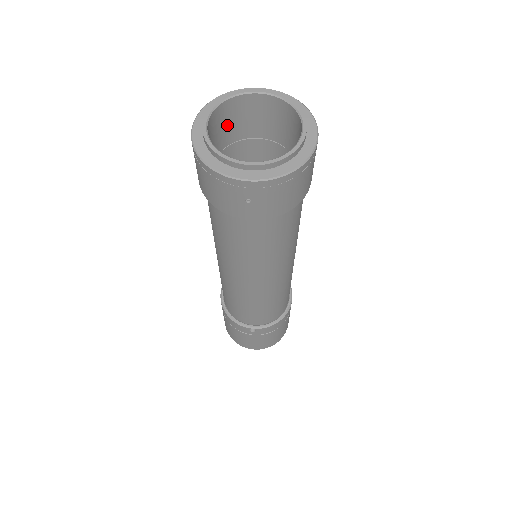
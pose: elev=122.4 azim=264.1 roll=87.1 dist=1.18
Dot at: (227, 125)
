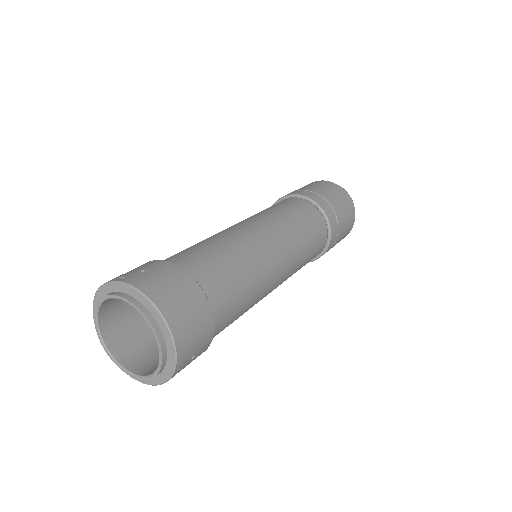
Dot at: occluded
